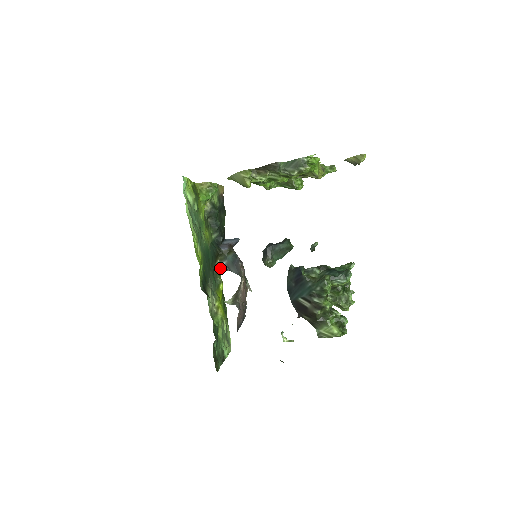
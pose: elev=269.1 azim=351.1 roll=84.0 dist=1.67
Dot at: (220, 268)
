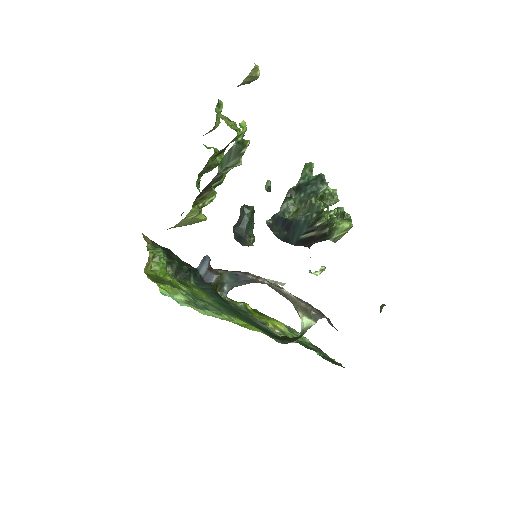
Dot at: (226, 295)
